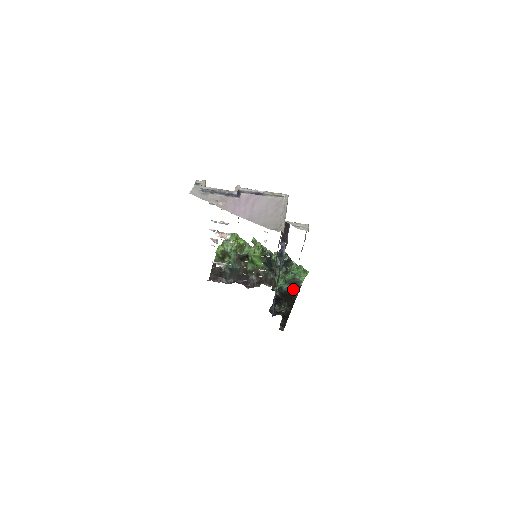
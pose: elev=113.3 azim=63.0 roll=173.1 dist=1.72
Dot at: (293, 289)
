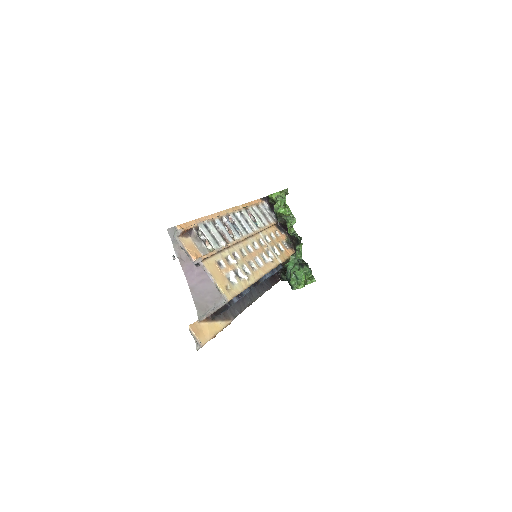
Dot at: occluded
